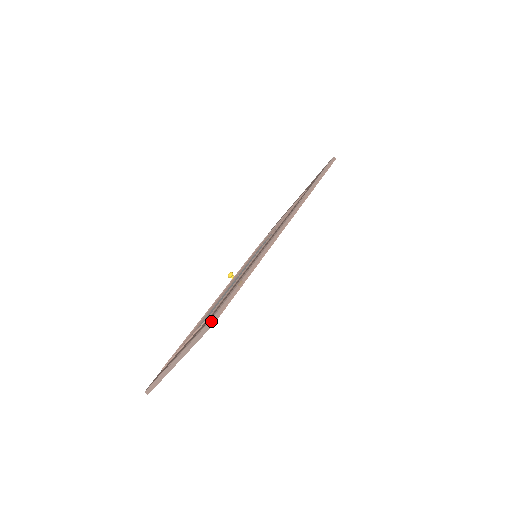
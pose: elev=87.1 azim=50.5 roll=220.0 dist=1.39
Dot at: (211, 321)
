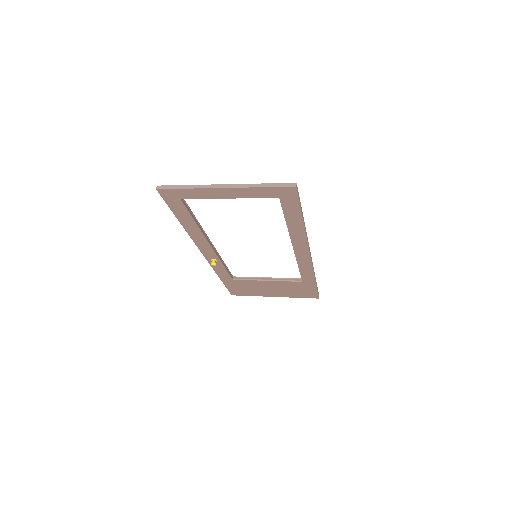
Dot at: occluded
